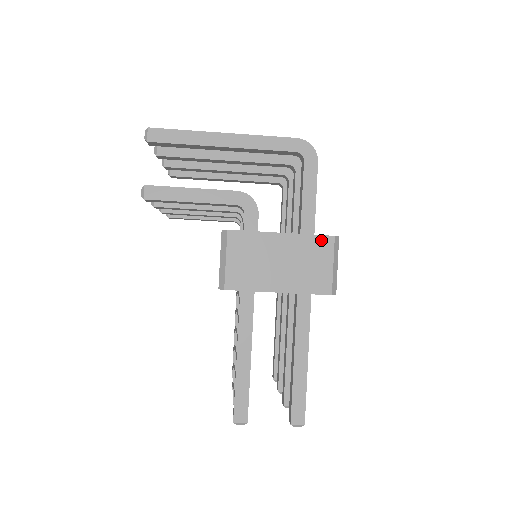
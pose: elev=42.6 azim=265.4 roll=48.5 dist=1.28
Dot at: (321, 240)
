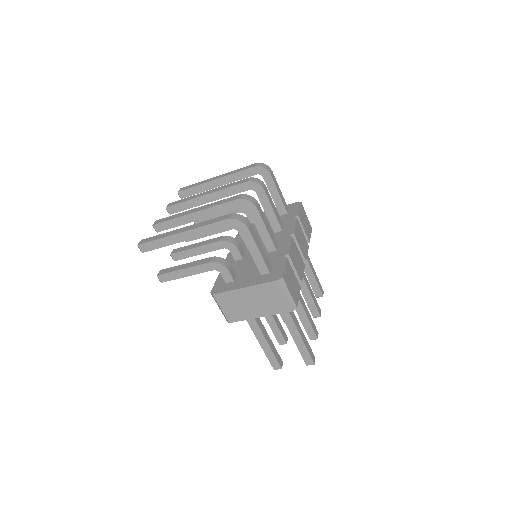
Dot at: (270, 285)
